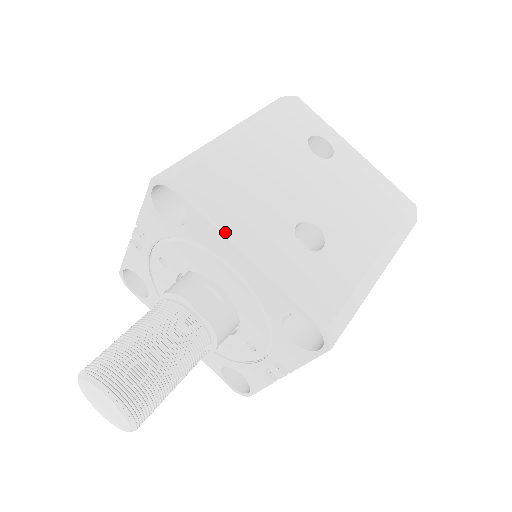
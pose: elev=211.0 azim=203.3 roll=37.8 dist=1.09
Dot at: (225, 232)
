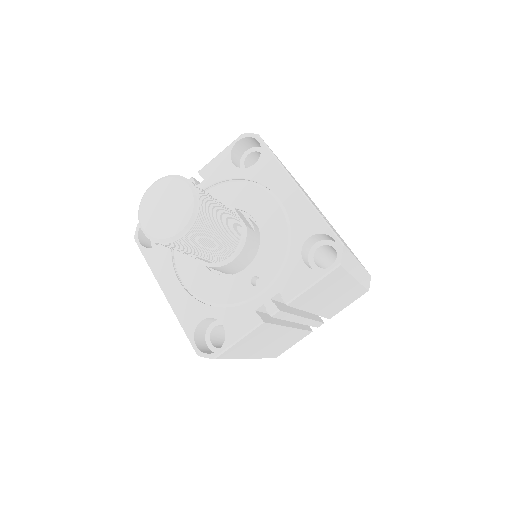
Dot at: occluded
